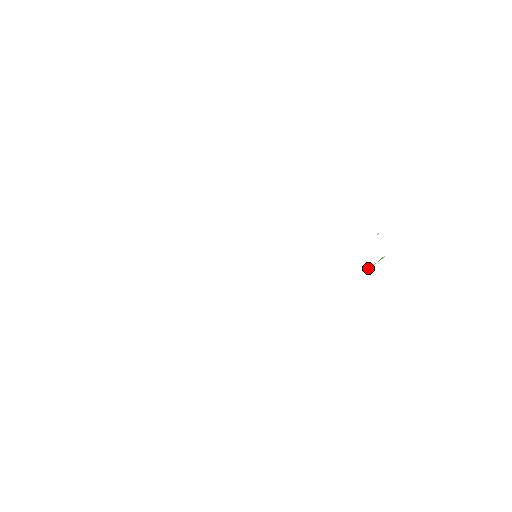
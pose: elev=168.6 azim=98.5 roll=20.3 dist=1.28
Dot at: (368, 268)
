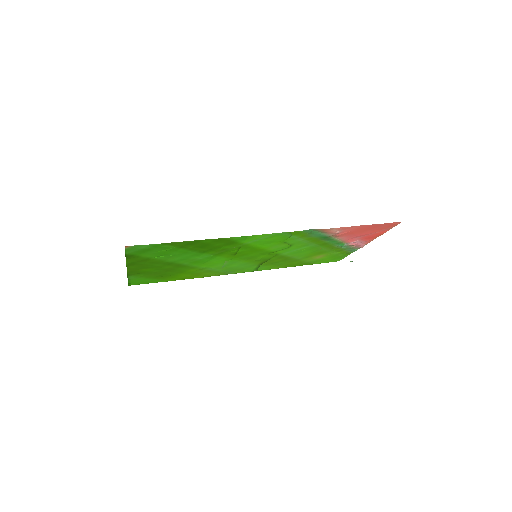
Dot at: occluded
